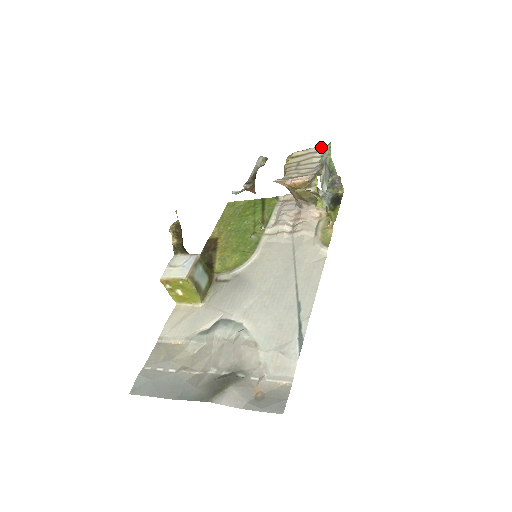
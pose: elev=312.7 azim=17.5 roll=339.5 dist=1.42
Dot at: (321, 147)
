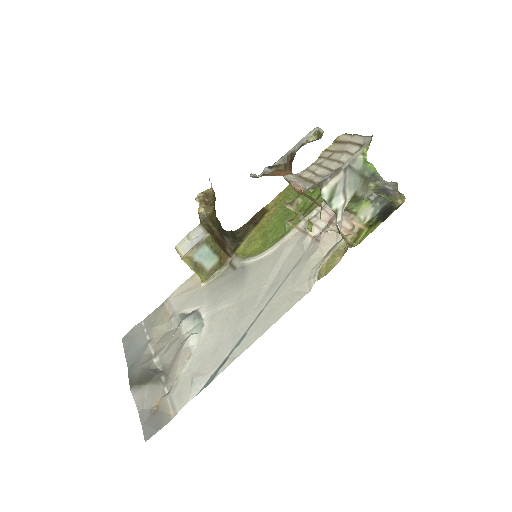
Dot at: (364, 138)
